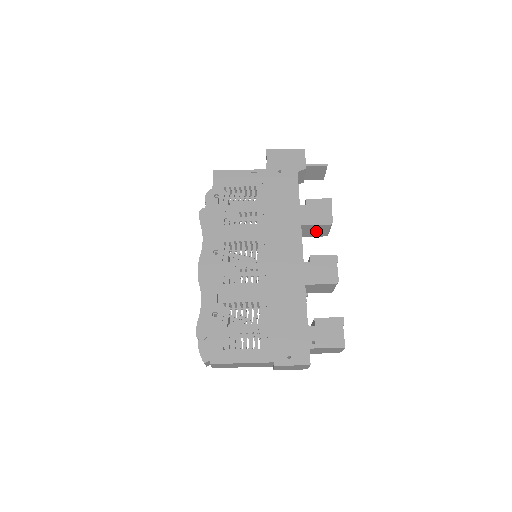
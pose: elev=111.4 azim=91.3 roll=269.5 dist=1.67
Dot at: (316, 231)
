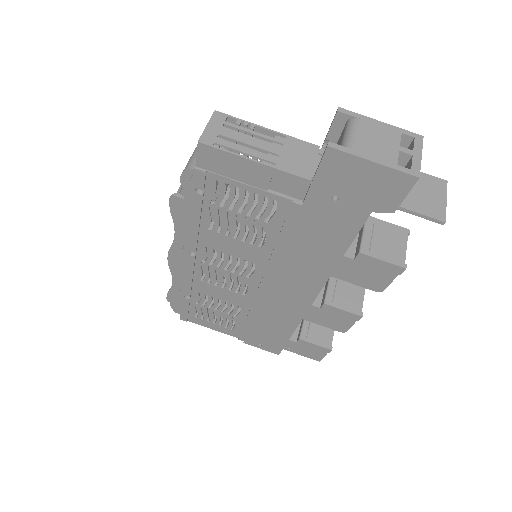
Dot at: occluded
